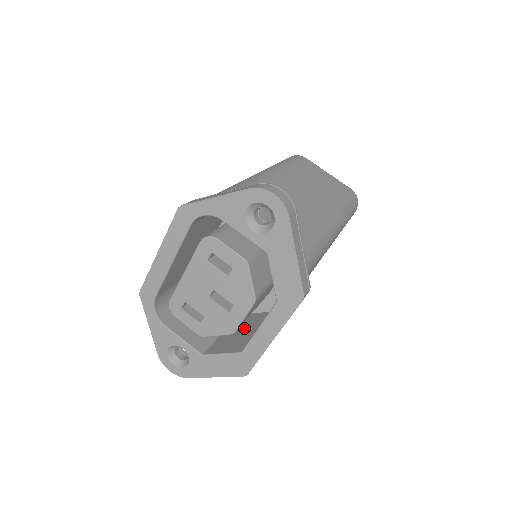
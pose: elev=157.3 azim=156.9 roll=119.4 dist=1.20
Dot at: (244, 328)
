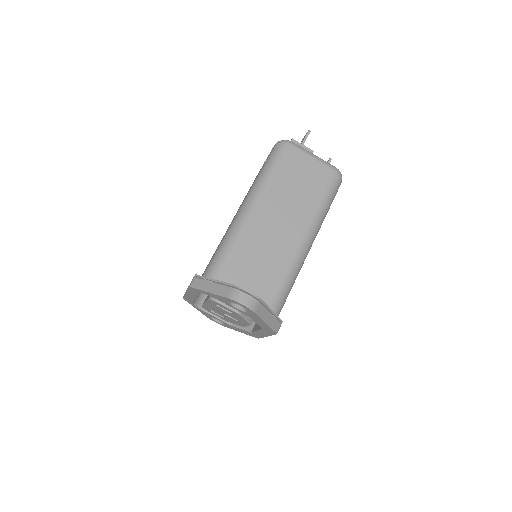
Dot at: occluded
